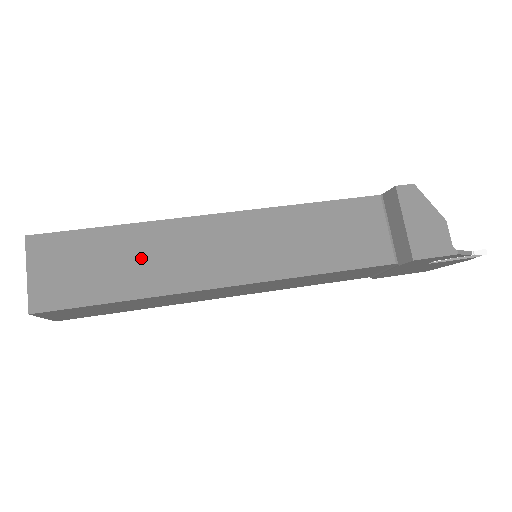
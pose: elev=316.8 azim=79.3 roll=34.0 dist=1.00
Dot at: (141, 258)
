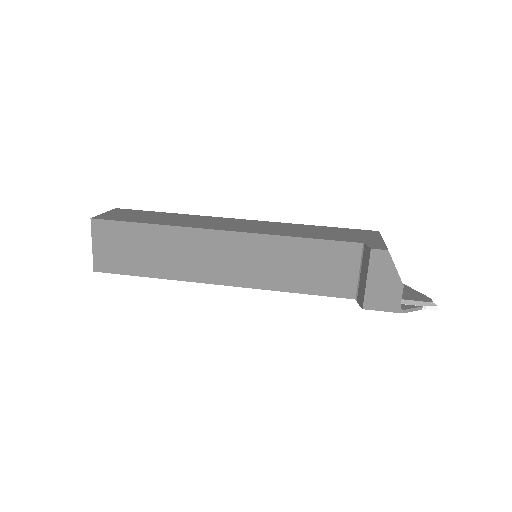
Dot at: (166, 252)
